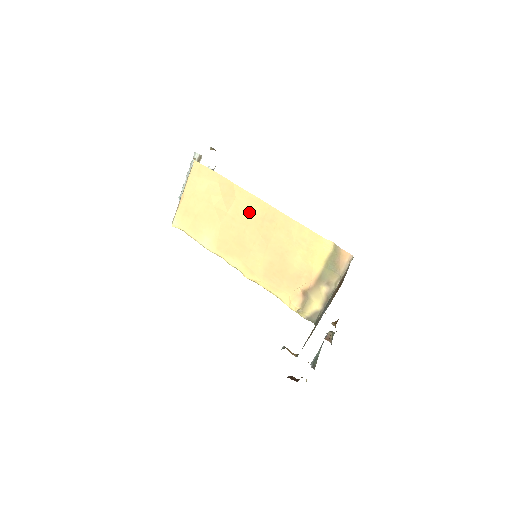
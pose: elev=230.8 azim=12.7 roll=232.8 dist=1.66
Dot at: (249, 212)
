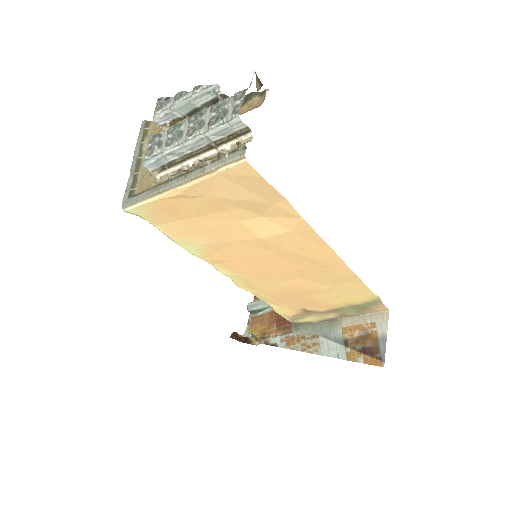
Dot at: (299, 250)
